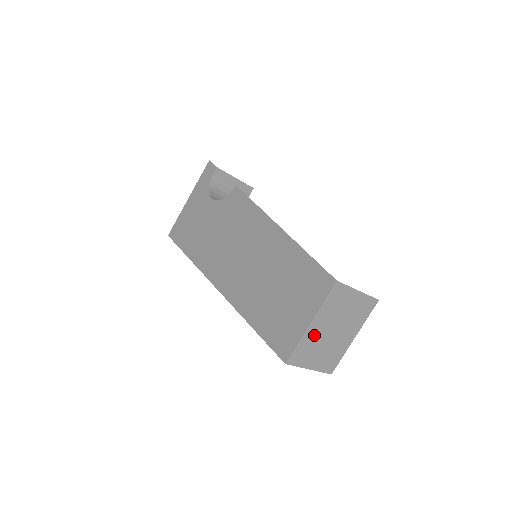
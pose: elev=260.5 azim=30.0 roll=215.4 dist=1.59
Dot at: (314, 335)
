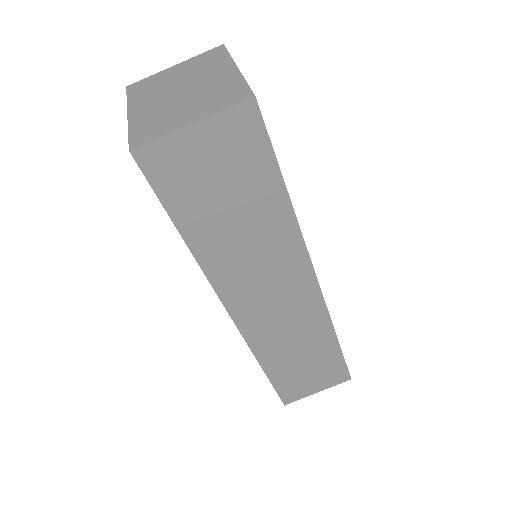
Dot at: (150, 113)
